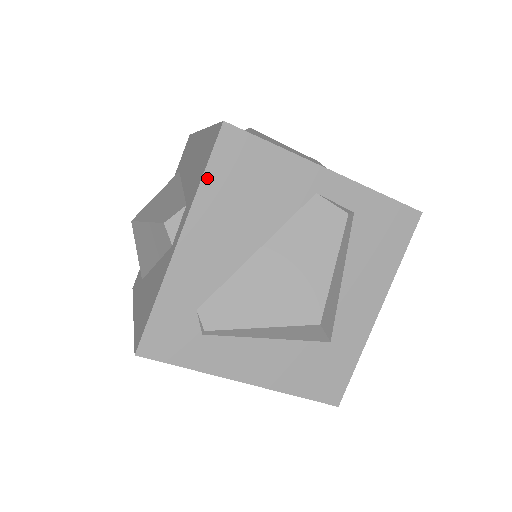
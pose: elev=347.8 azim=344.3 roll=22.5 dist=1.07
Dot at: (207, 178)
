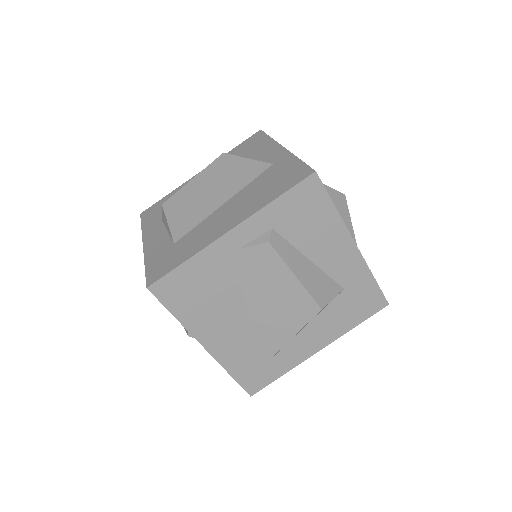
Dot at: (177, 315)
